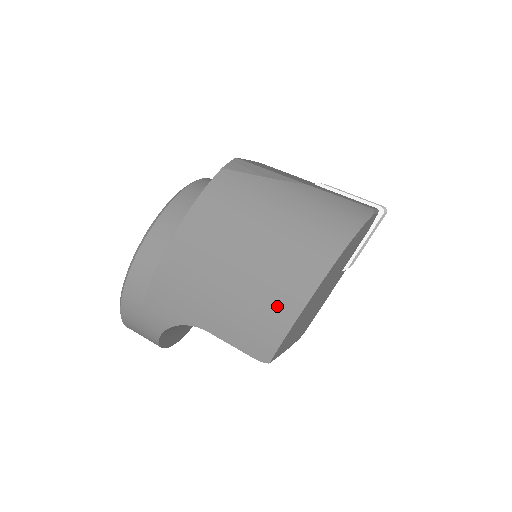
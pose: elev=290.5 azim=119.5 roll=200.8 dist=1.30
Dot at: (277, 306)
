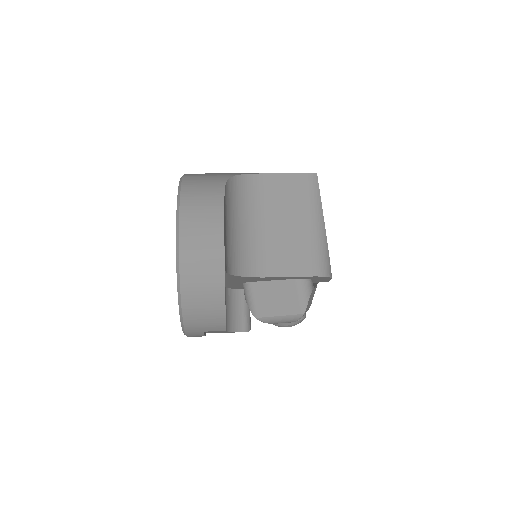
Dot at: occluded
